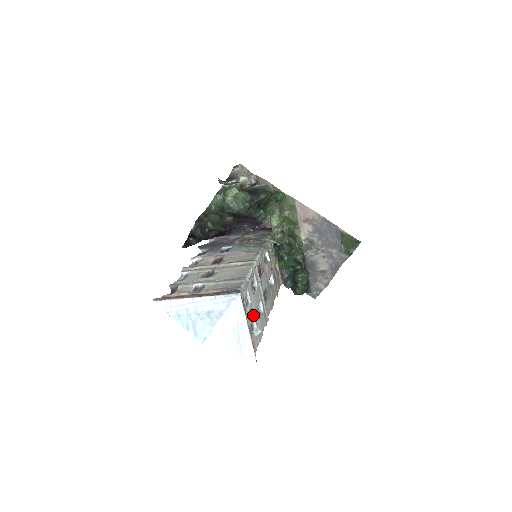
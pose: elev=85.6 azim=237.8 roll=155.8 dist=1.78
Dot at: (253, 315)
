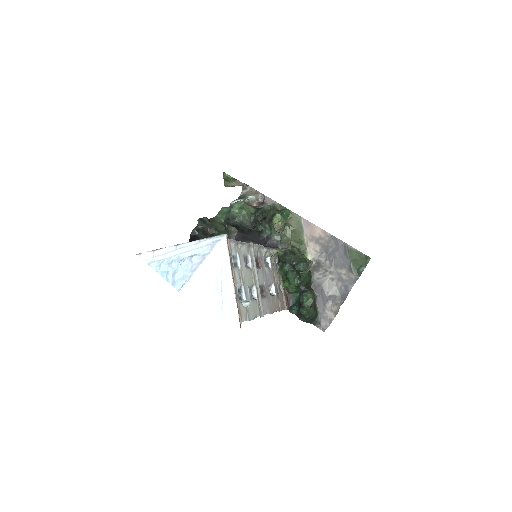
Dot at: (242, 284)
